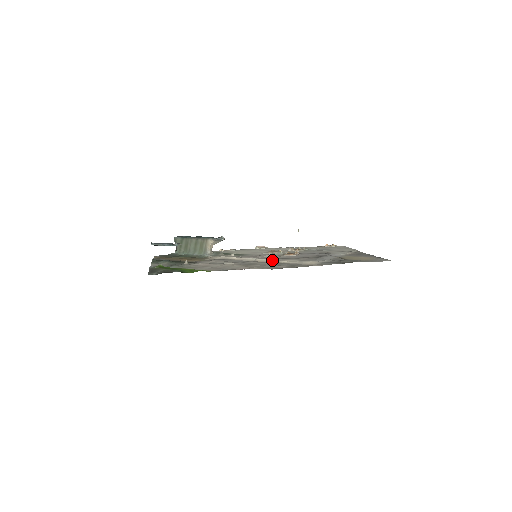
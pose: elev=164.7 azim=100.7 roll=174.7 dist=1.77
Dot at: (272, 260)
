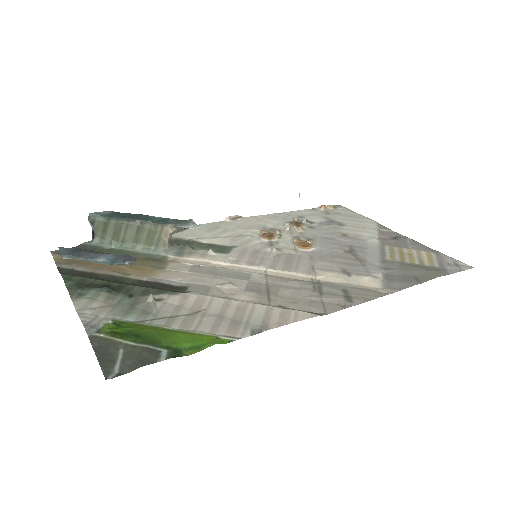
Dot at: (298, 273)
